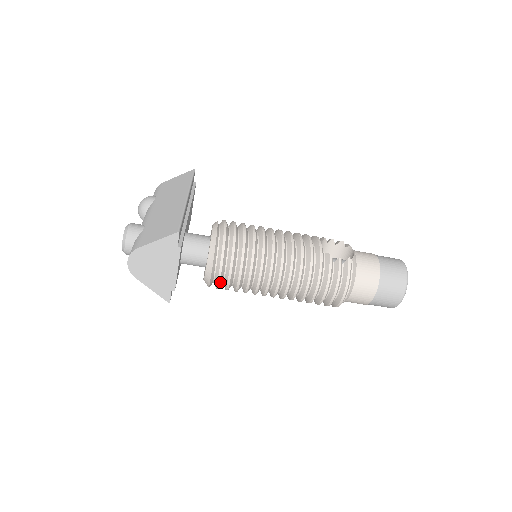
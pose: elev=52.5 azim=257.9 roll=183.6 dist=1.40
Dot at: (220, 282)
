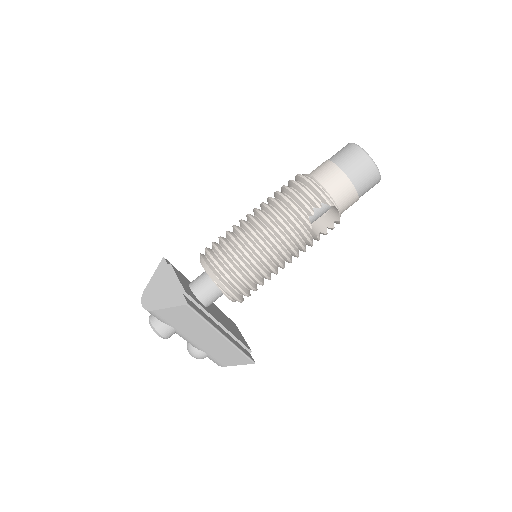
Dot at: (216, 261)
